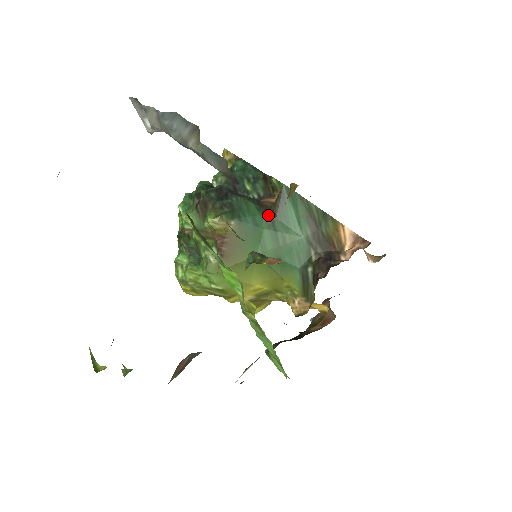
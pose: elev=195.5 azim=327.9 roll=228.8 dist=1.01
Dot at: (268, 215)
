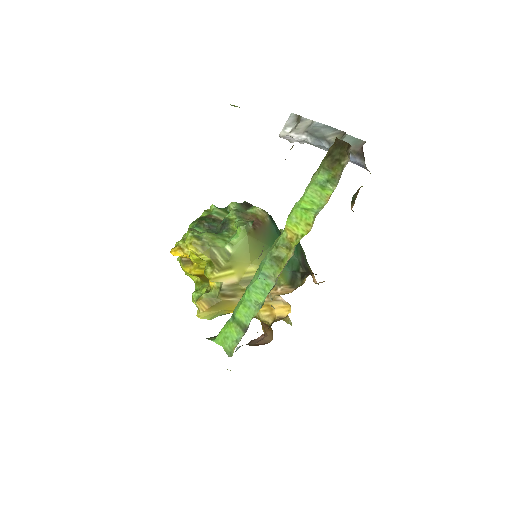
Dot at: occluded
